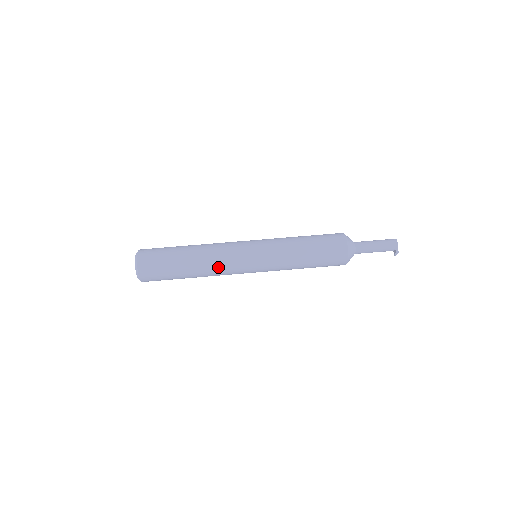
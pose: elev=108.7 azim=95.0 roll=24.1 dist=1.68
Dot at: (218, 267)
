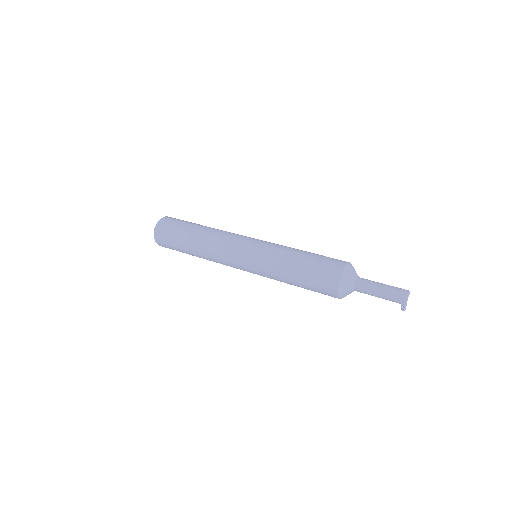
Dot at: (214, 250)
